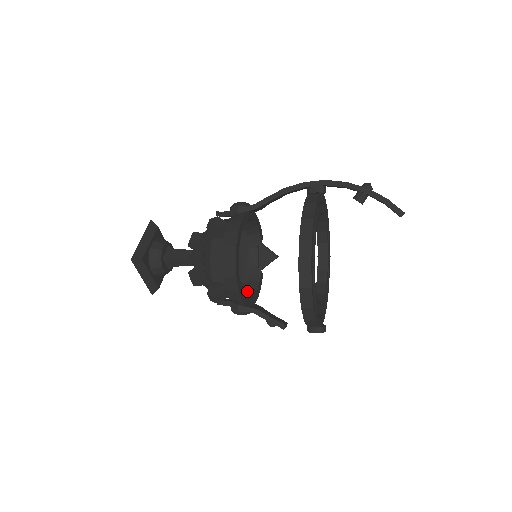
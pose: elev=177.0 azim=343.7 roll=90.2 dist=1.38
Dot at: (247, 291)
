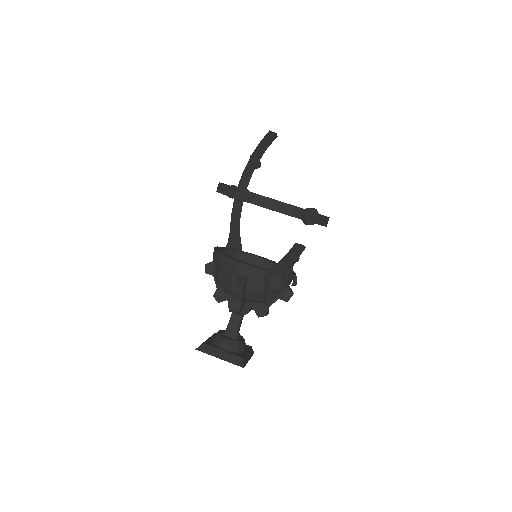
Dot at: occluded
